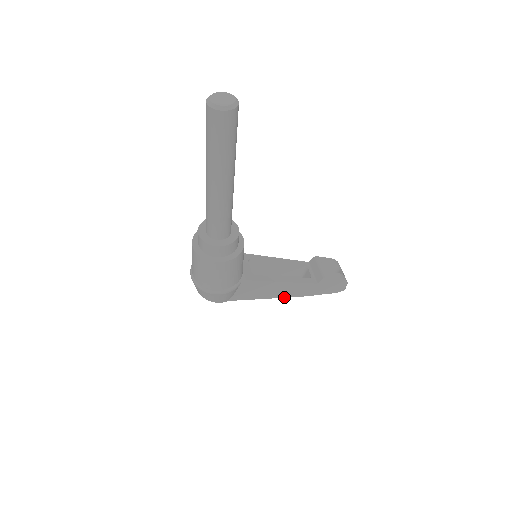
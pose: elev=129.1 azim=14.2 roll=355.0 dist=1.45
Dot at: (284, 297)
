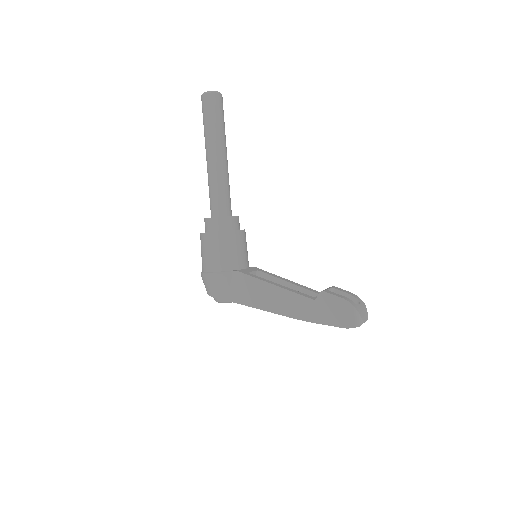
Dot at: (281, 314)
